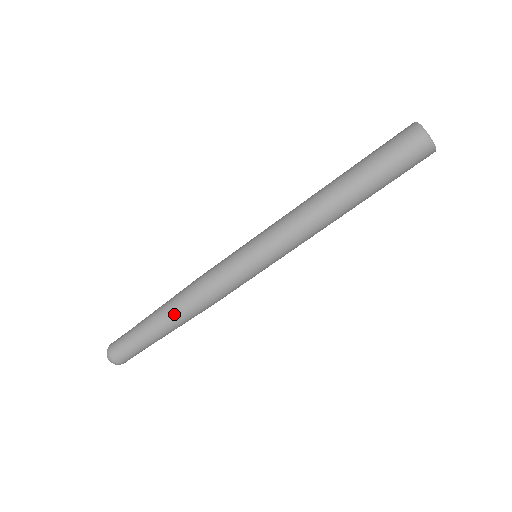
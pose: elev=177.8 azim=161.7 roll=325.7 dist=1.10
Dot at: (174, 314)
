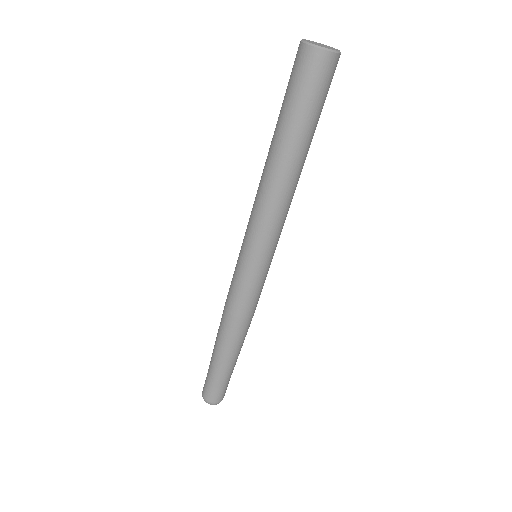
Dot at: (224, 343)
